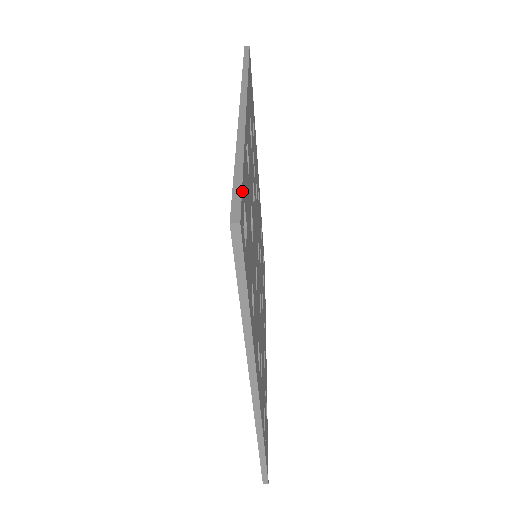
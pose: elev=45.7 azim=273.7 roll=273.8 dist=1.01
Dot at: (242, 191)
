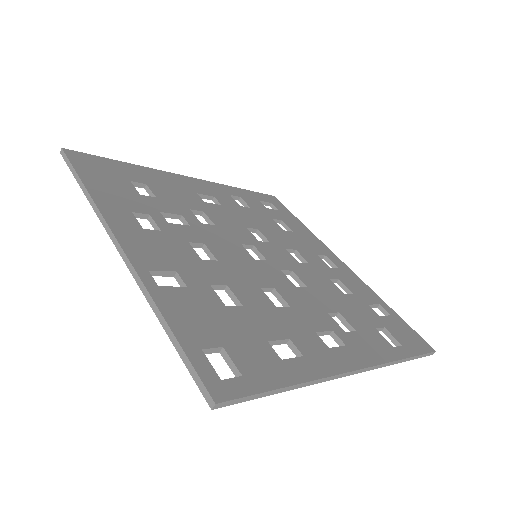
Dot at: (192, 360)
